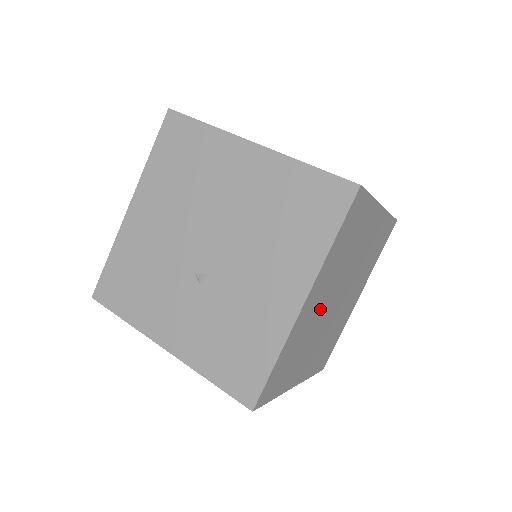
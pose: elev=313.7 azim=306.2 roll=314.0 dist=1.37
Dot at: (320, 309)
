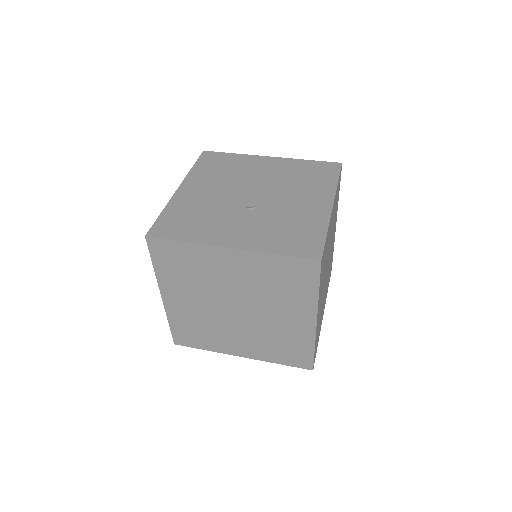
Dot at: occluded
